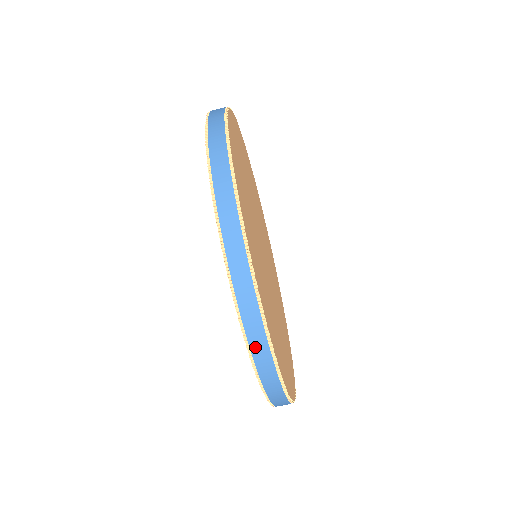
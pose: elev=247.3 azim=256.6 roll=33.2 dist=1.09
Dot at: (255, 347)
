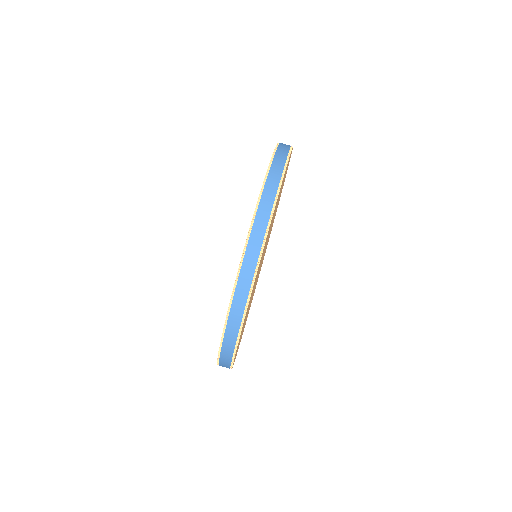
Dot at: (264, 199)
